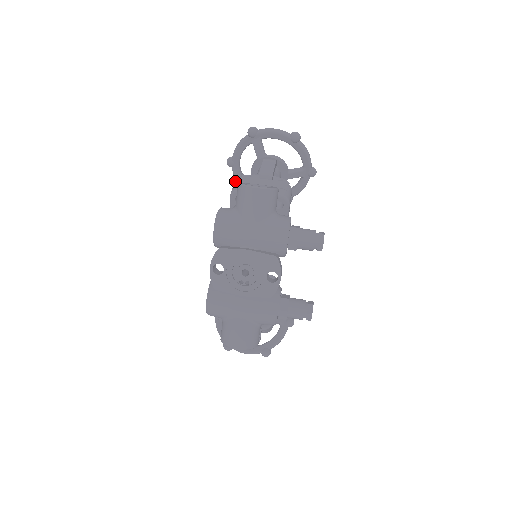
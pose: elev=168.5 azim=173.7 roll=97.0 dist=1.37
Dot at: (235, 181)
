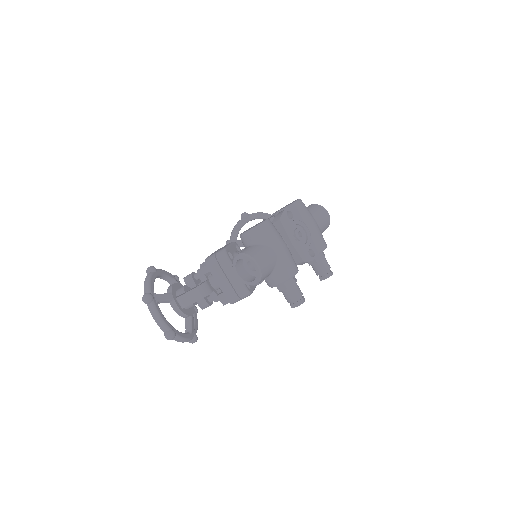
Dot at: occluded
